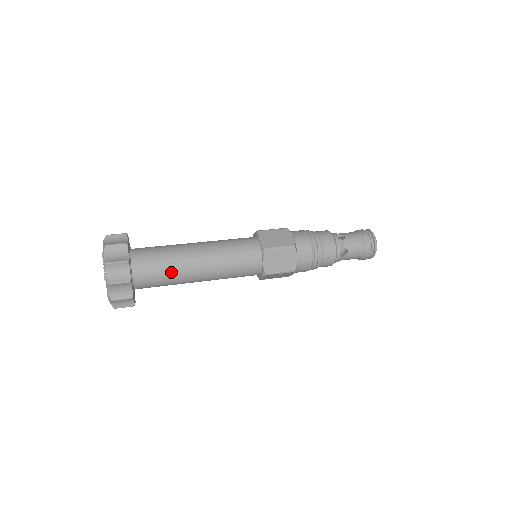
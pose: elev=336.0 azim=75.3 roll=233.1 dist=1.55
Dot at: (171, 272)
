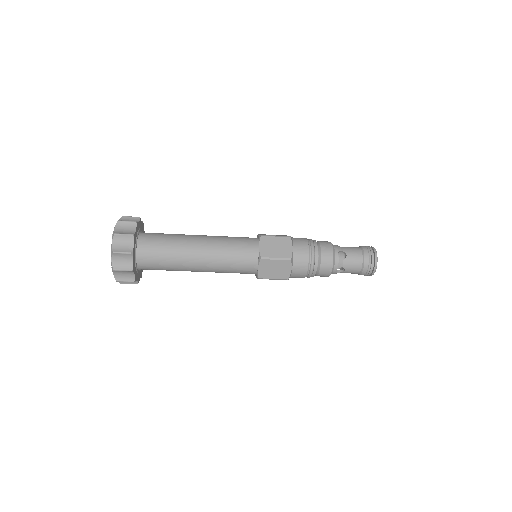
Dot at: (172, 245)
